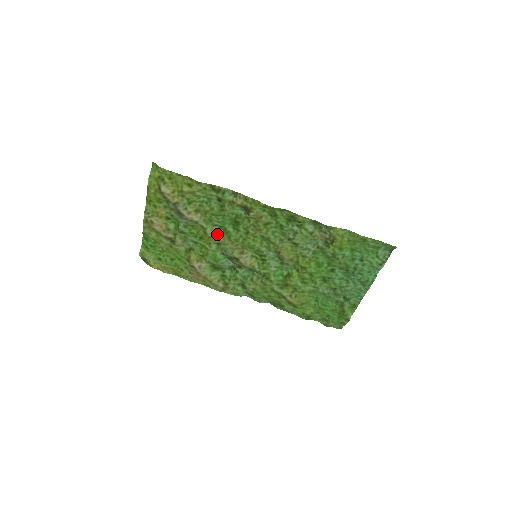
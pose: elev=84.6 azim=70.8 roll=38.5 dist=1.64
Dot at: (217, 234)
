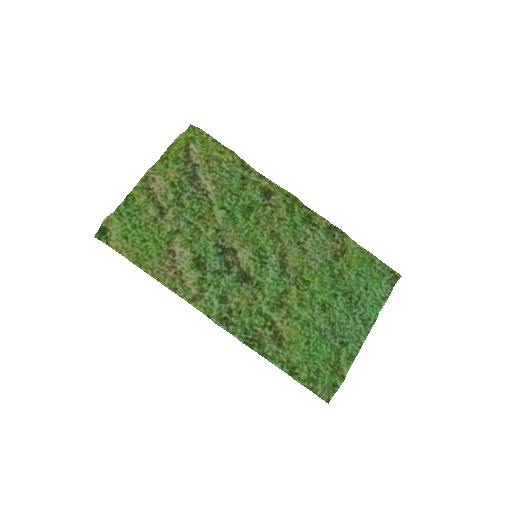
Dot at: (221, 219)
